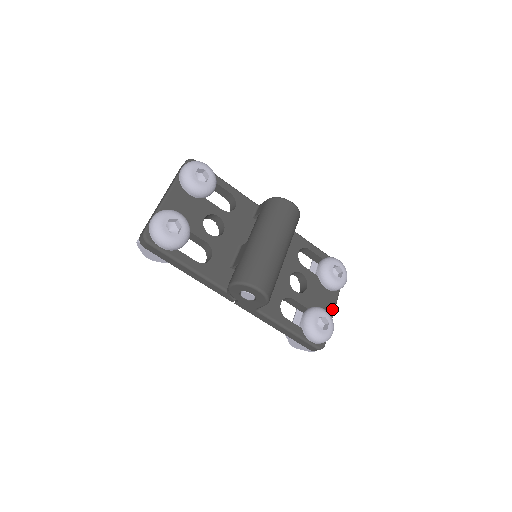
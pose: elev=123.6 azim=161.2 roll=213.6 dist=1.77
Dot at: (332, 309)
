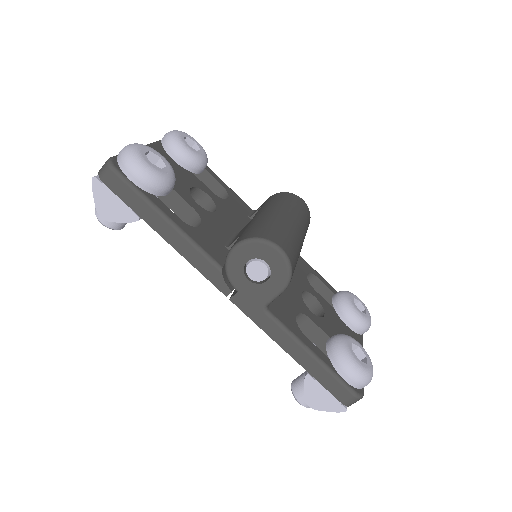
Dot at: occluded
